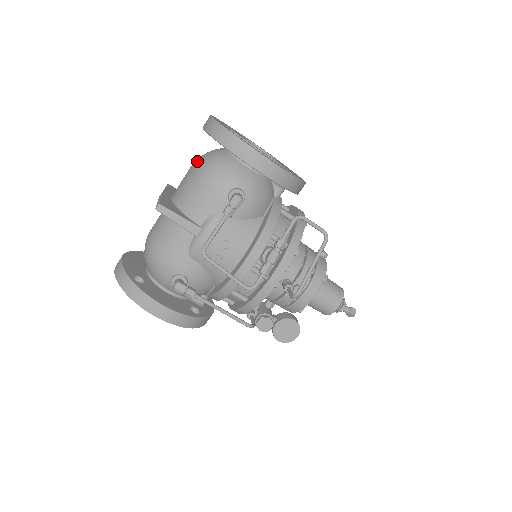
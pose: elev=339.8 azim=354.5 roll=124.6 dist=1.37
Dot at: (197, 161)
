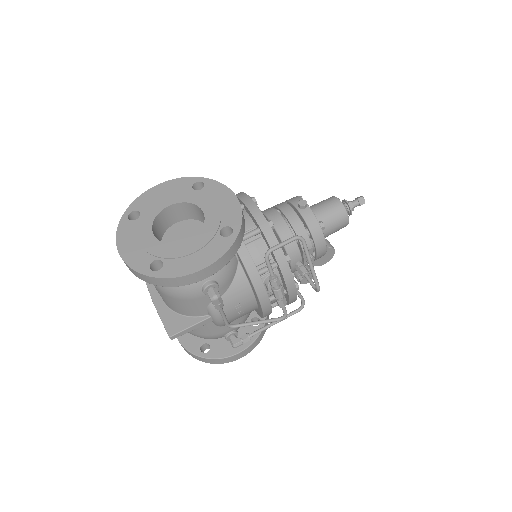
Dot at: occluded
